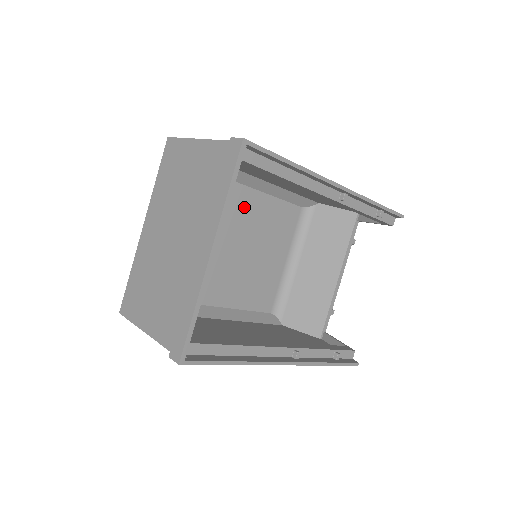
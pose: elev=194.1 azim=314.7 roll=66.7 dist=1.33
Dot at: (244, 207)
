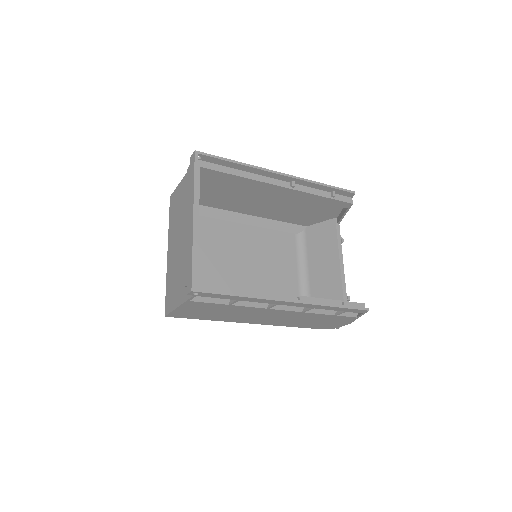
Dot at: (244, 238)
